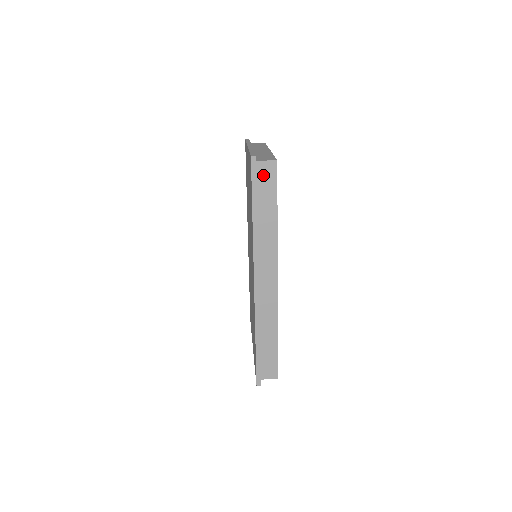
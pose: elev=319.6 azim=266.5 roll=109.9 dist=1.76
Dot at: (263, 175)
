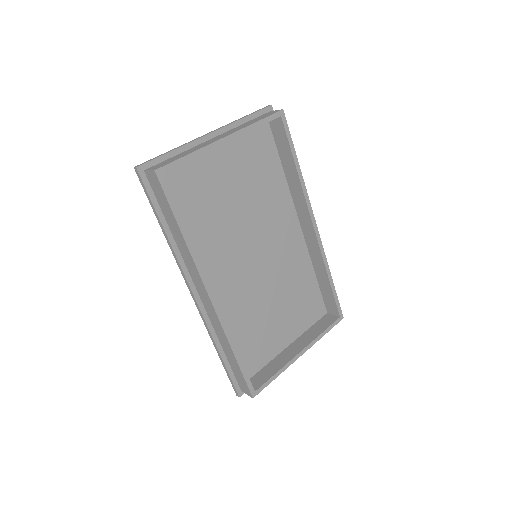
Dot at: (154, 186)
